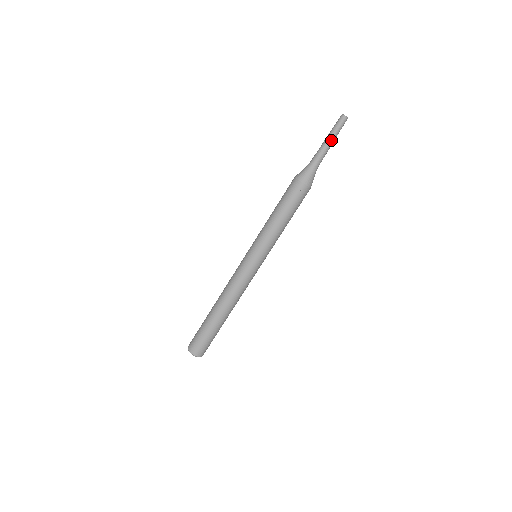
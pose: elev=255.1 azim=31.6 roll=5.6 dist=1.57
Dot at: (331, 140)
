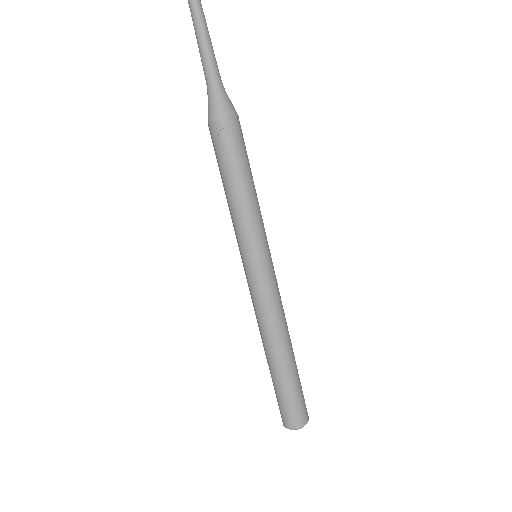
Dot at: (201, 35)
